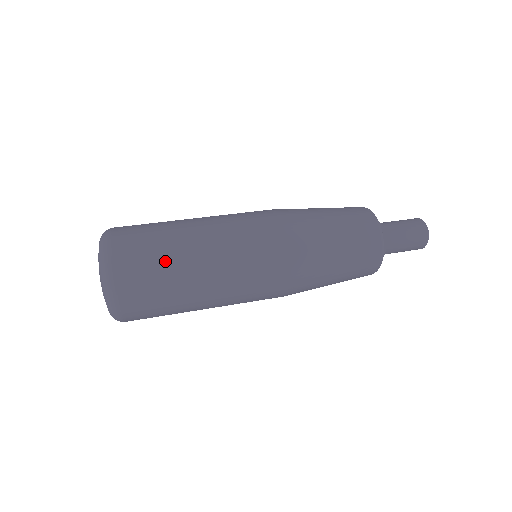
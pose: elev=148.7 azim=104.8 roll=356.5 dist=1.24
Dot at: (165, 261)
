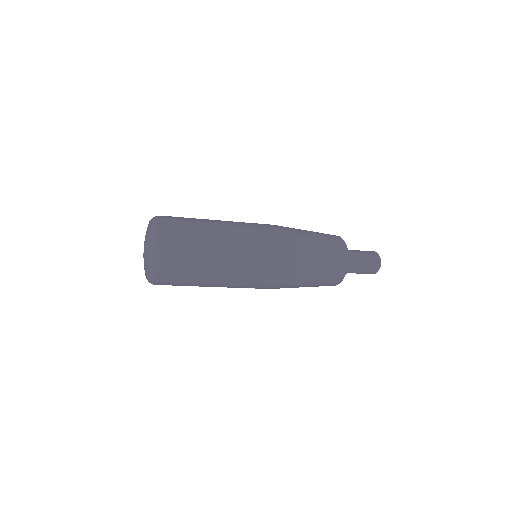
Dot at: occluded
